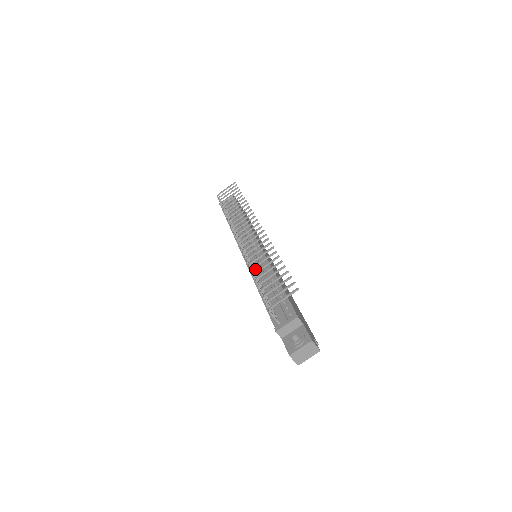
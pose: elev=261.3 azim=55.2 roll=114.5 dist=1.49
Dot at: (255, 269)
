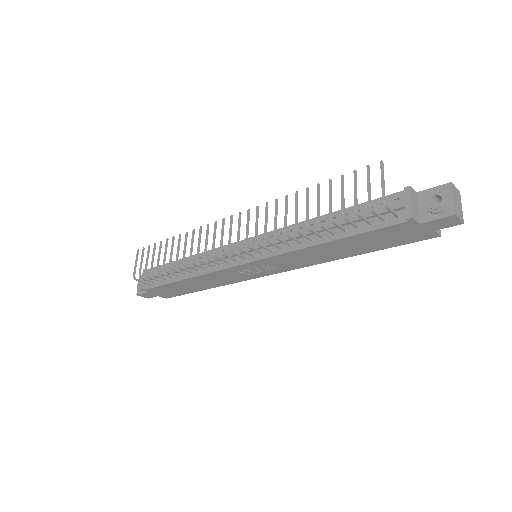
Dot at: (285, 245)
